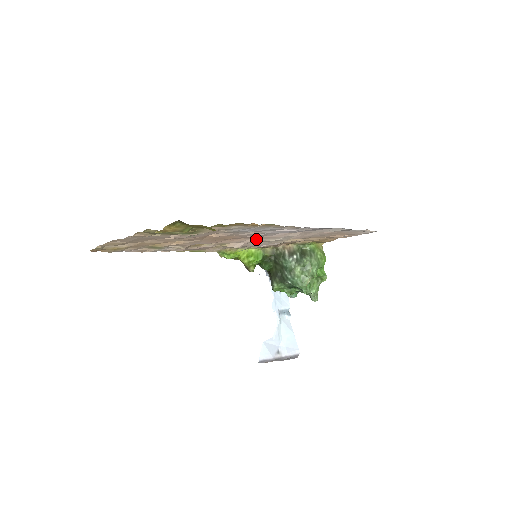
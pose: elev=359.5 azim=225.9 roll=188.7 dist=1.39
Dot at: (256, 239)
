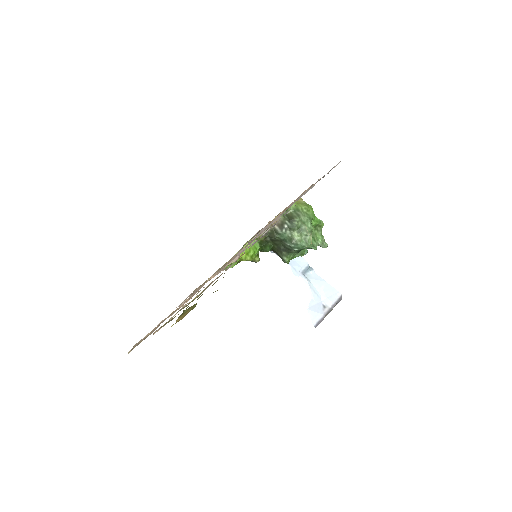
Dot at: (247, 245)
